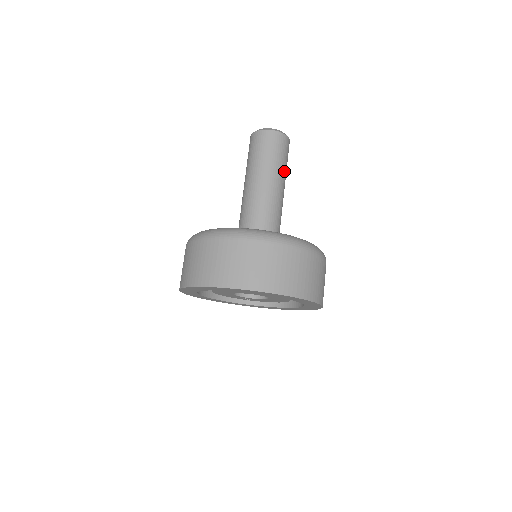
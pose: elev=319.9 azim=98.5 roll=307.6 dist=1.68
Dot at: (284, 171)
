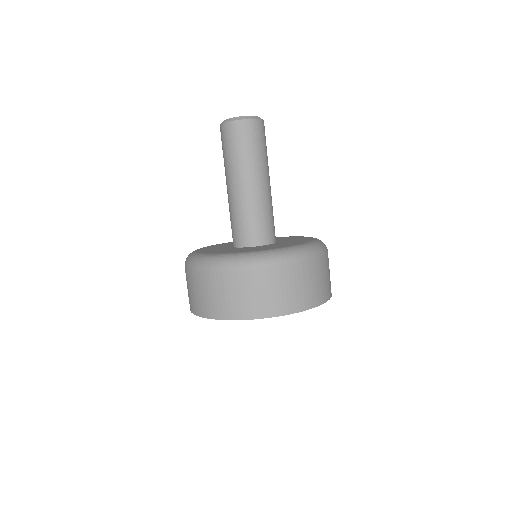
Dot at: (267, 161)
